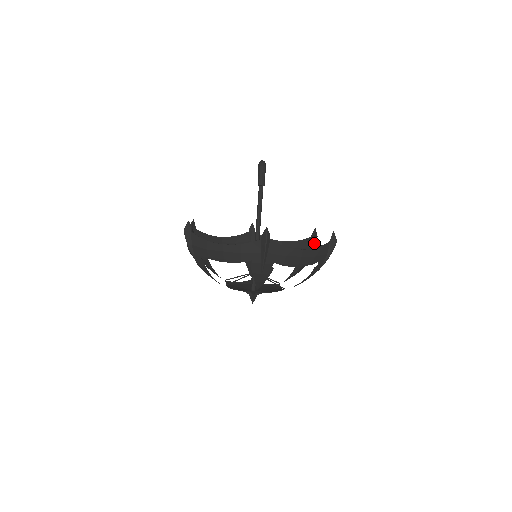
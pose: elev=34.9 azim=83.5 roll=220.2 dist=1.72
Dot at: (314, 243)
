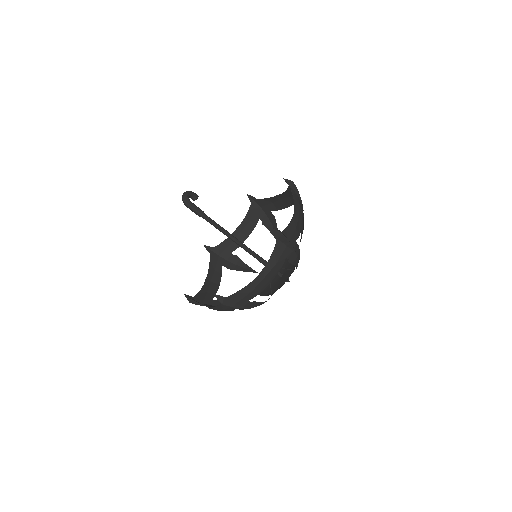
Dot at: (293, 193)
